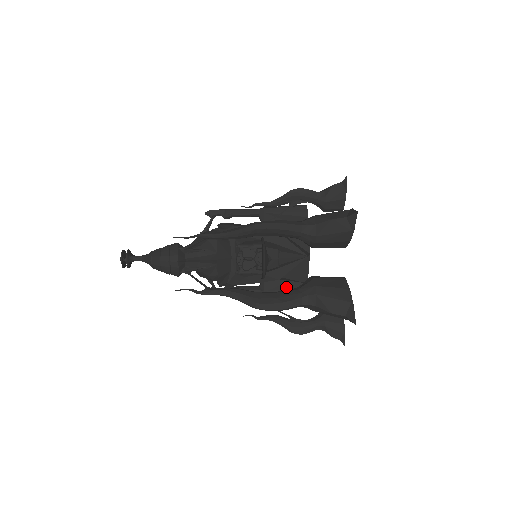
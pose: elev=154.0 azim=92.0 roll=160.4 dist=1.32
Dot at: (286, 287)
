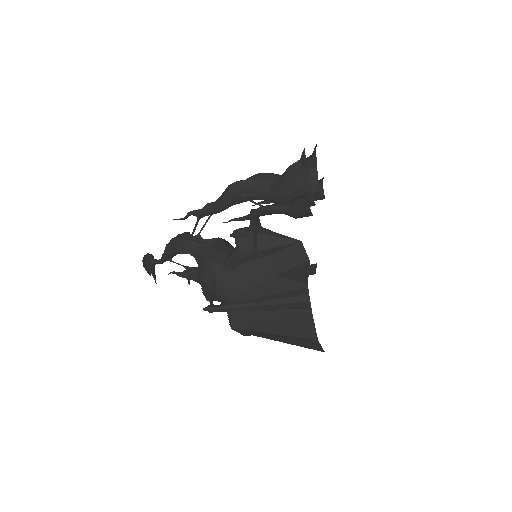
Dot at: (285, 293)
